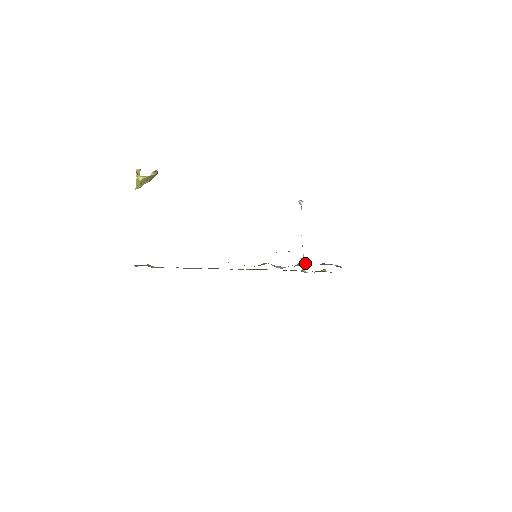
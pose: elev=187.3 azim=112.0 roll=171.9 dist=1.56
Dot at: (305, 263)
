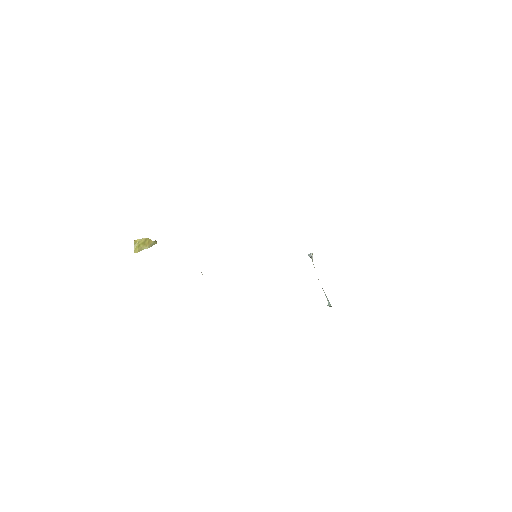
Dot at: occluded
